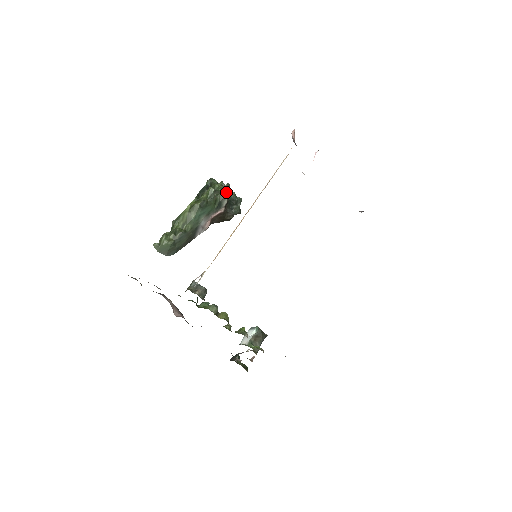
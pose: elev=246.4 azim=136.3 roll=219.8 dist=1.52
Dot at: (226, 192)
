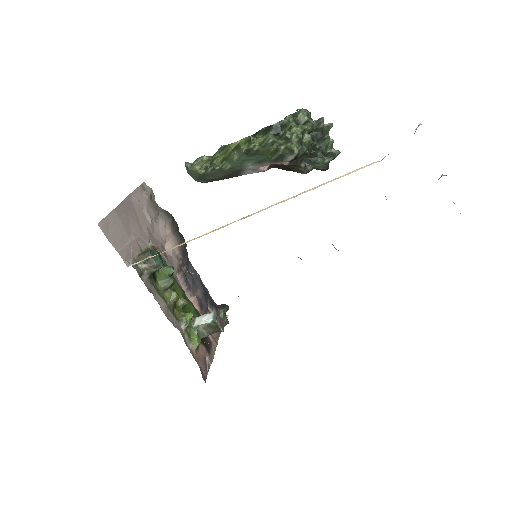
Dot at: (303, 143)
